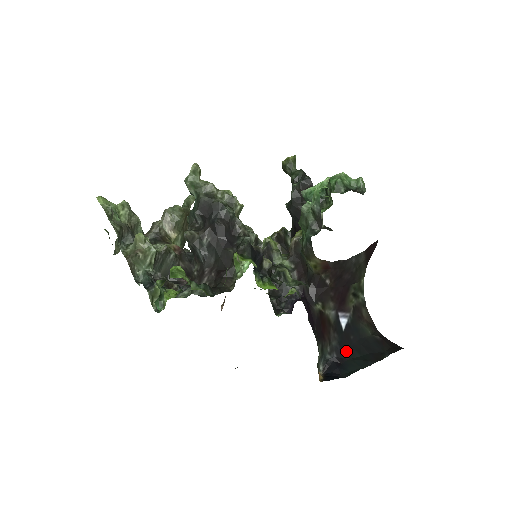
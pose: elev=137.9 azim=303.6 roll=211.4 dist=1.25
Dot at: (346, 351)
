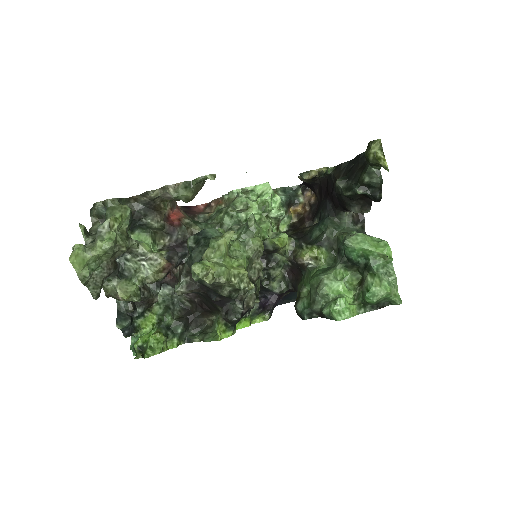
Dot at: occluded
